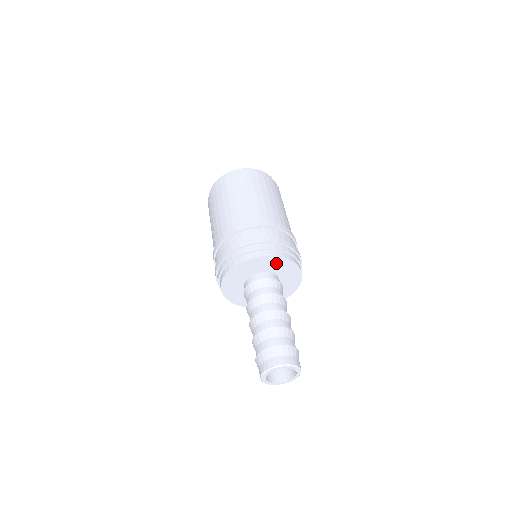
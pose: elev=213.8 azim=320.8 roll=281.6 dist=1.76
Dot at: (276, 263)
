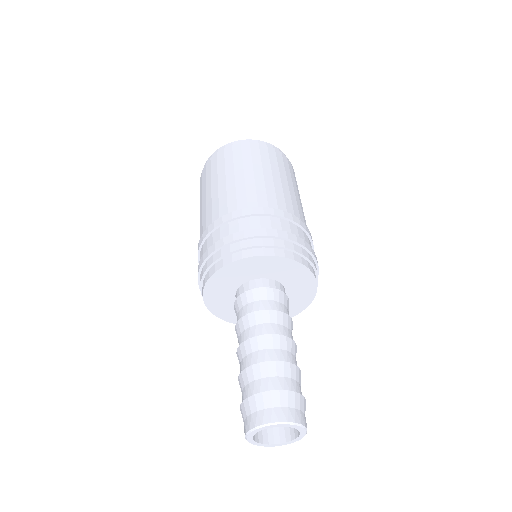
Dot at: (289, 270)
